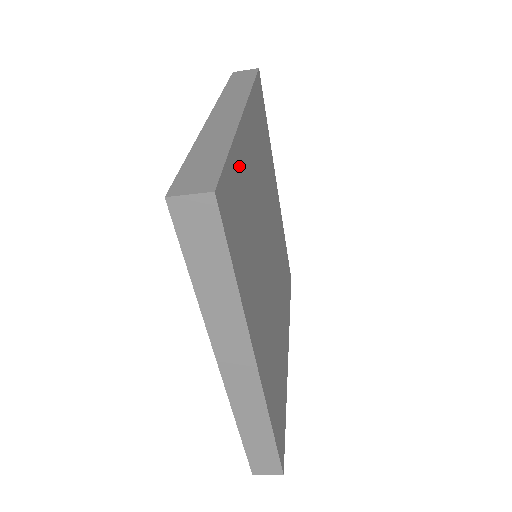
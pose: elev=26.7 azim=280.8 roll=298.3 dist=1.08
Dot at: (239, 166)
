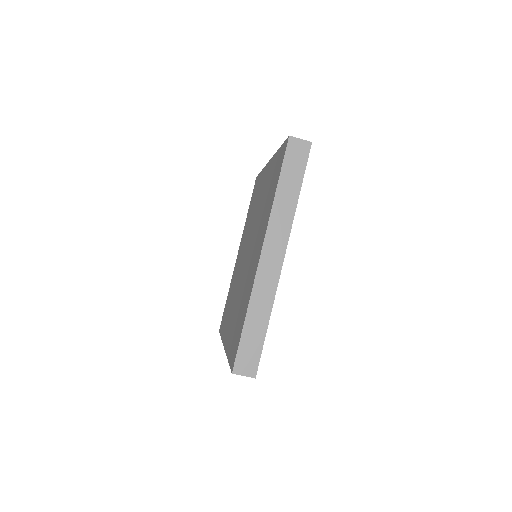
Dot at: occluded
